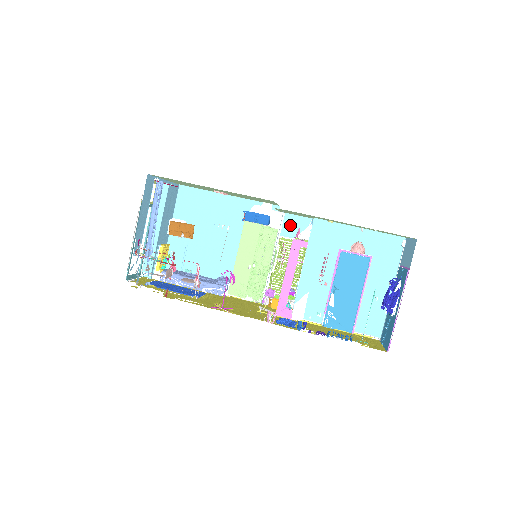
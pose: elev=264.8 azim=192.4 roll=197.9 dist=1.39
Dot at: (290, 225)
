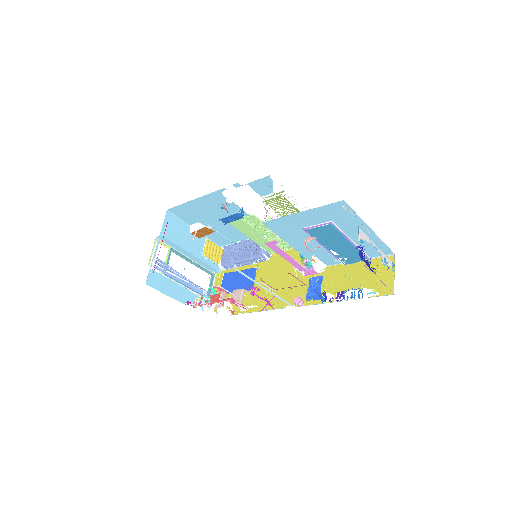
Dot at: (259, 188)
